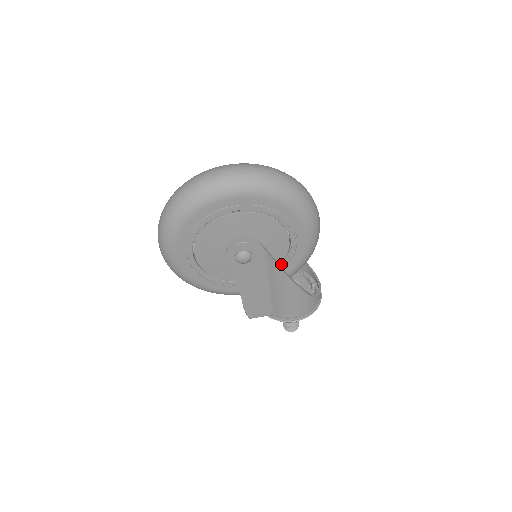
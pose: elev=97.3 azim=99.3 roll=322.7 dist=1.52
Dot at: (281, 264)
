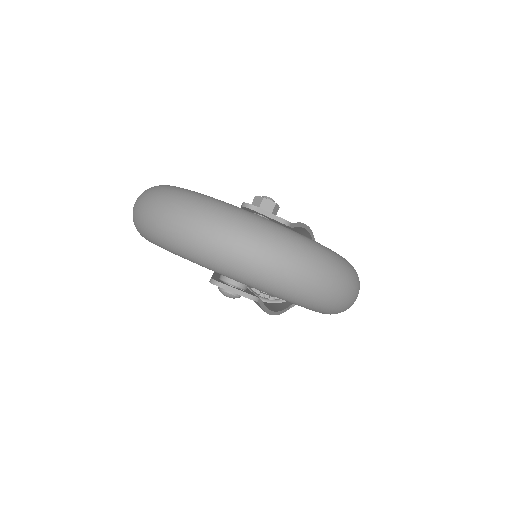
Dot at: occluded
